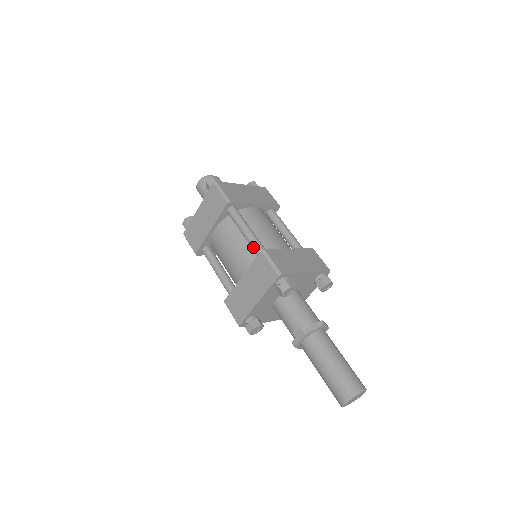
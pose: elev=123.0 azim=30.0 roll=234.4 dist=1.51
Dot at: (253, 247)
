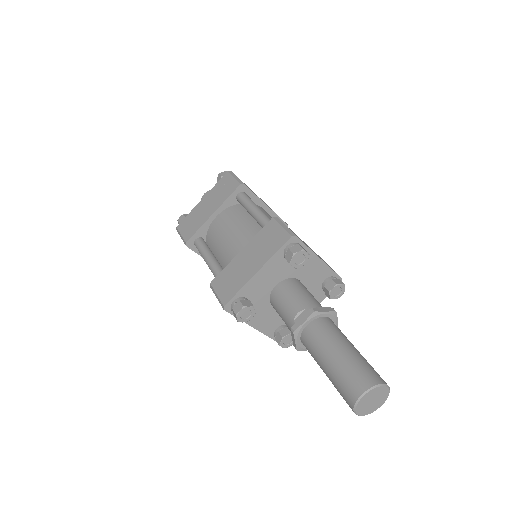
Dot at: (262, 221)
